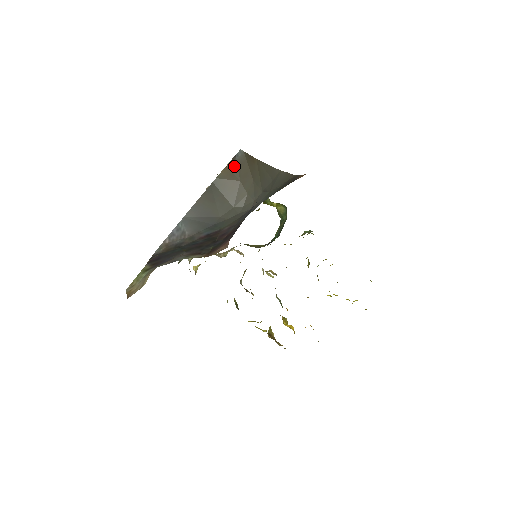
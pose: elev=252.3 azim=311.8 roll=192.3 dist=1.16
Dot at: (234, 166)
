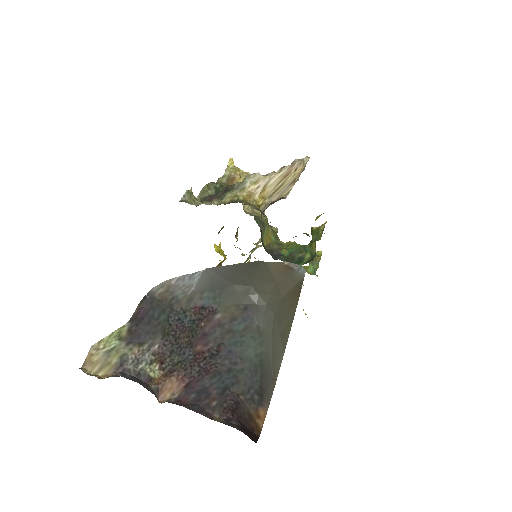
Dot at: (288, 270)
